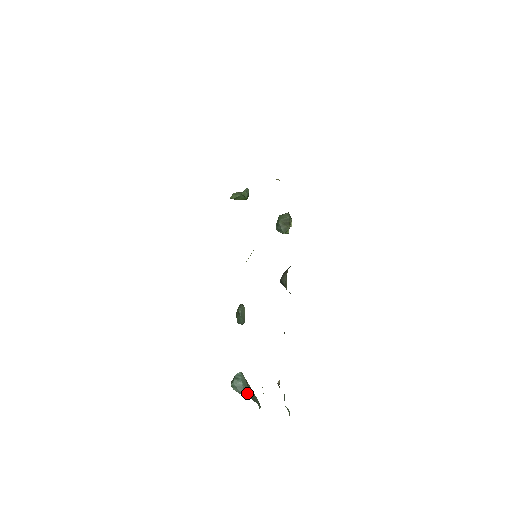
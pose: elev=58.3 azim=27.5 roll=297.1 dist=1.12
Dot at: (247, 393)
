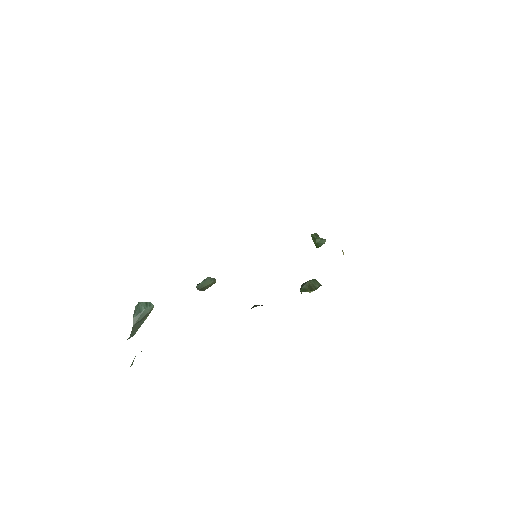
Dot at: (137, 319)
